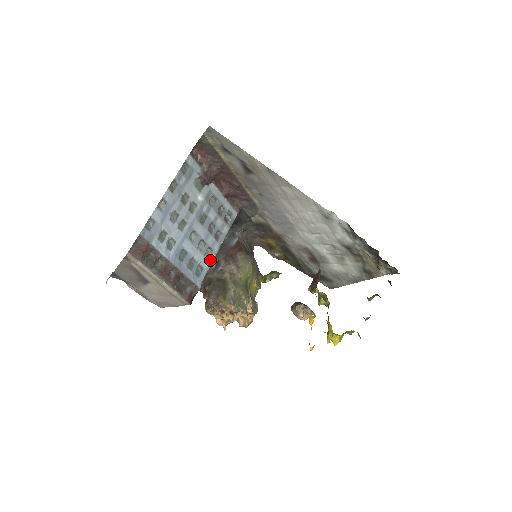
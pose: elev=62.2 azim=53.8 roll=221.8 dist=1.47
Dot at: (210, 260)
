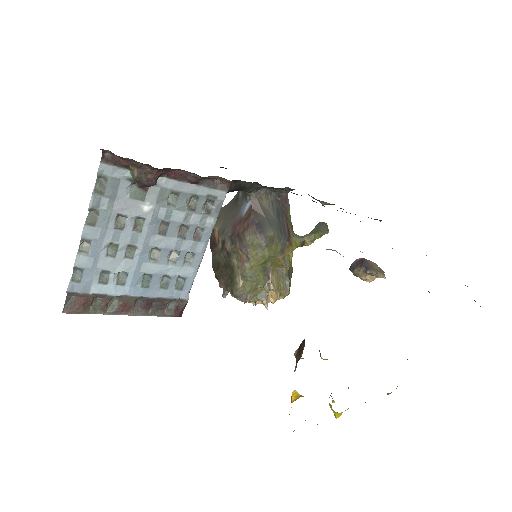
Dot at: (194, 265)
